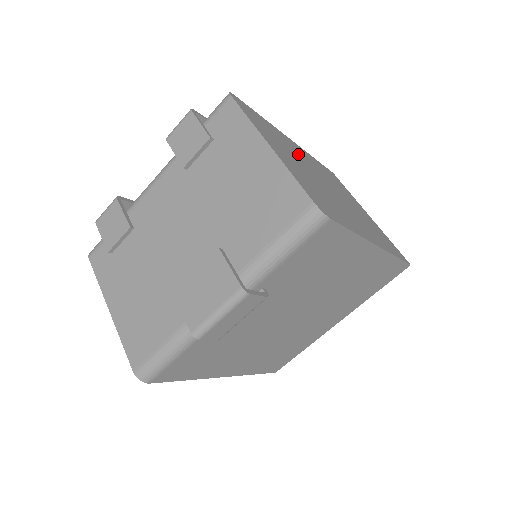
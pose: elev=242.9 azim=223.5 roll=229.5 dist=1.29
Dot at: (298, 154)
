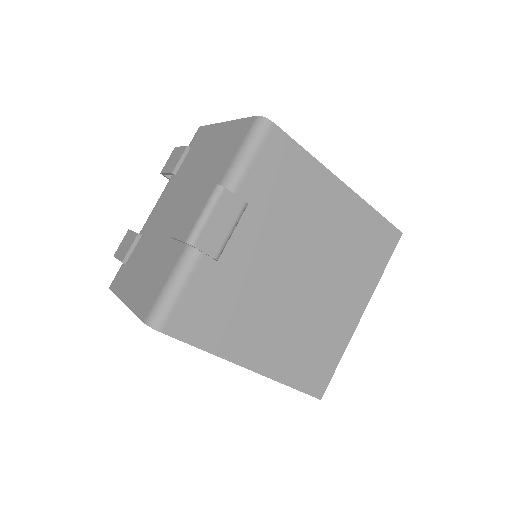
Dot at: occluded
